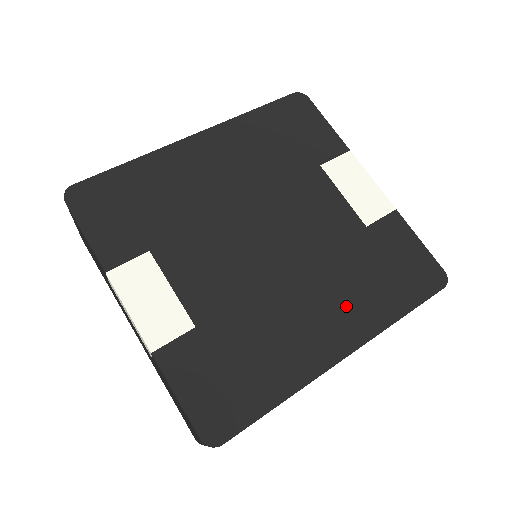
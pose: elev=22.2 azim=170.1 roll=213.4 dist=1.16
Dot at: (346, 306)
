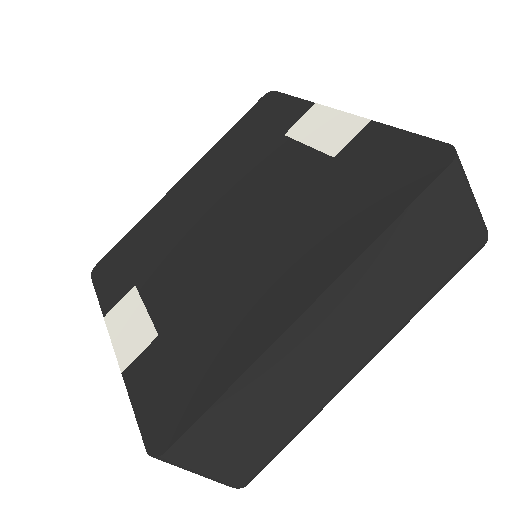
Dot at: (309, 249)
